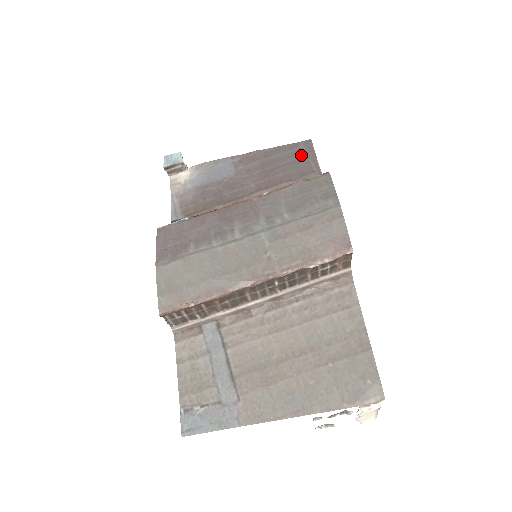
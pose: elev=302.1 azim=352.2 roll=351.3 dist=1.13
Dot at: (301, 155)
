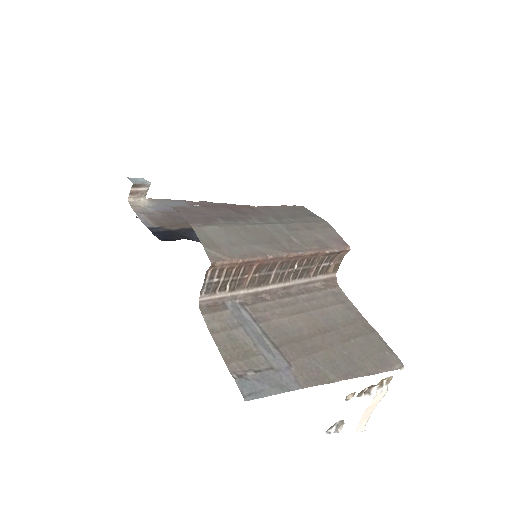
Dot at: occluded
